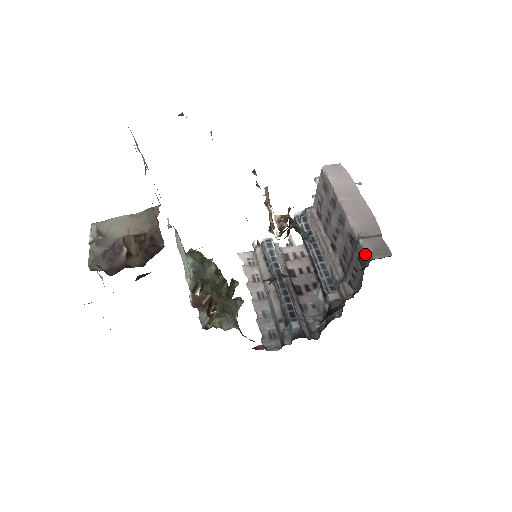
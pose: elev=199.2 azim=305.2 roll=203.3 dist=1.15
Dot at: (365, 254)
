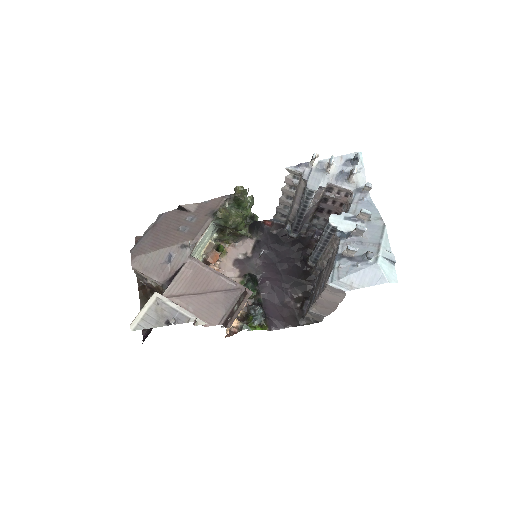
Dot at: (307, 312)
